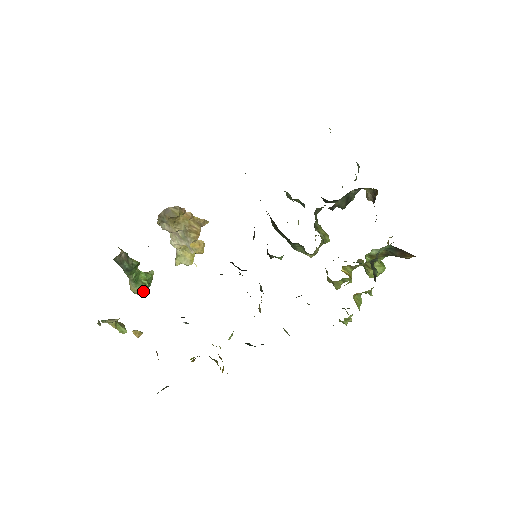
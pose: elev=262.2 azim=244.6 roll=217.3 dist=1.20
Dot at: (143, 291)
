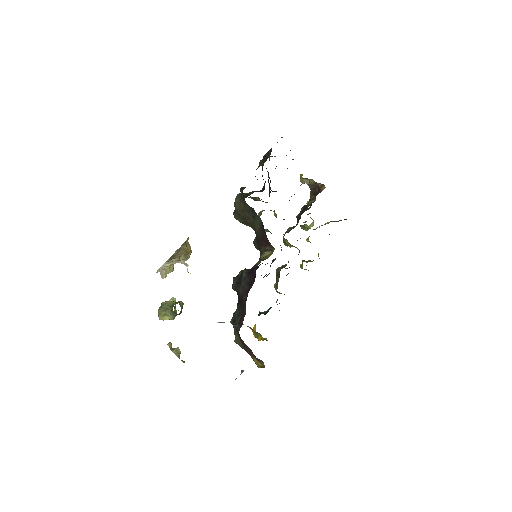
Dot at: (175, 316)
